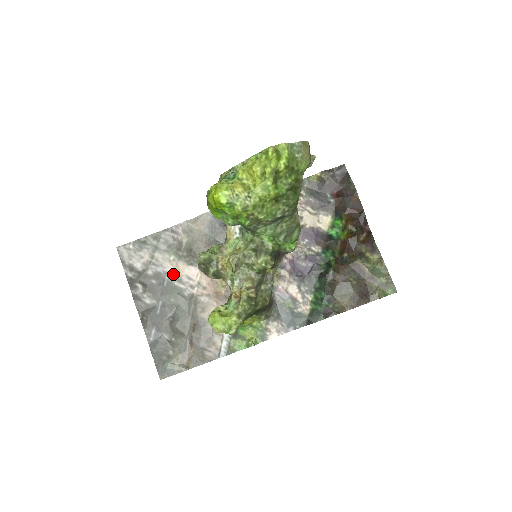
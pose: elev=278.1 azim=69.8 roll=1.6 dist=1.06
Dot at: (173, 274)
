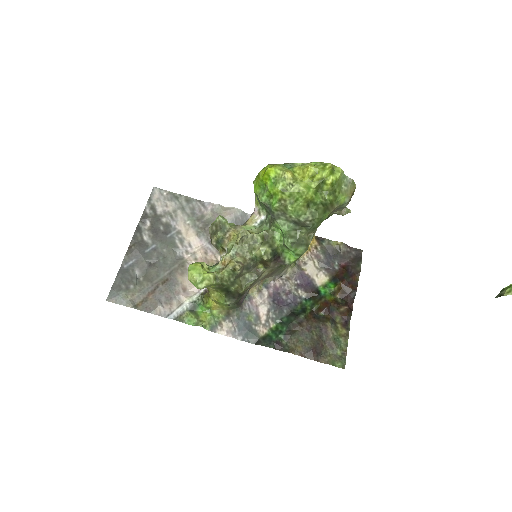
Dot at: (180, 233)
